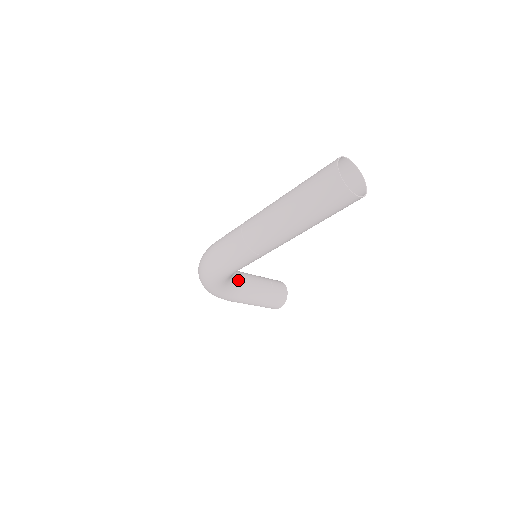
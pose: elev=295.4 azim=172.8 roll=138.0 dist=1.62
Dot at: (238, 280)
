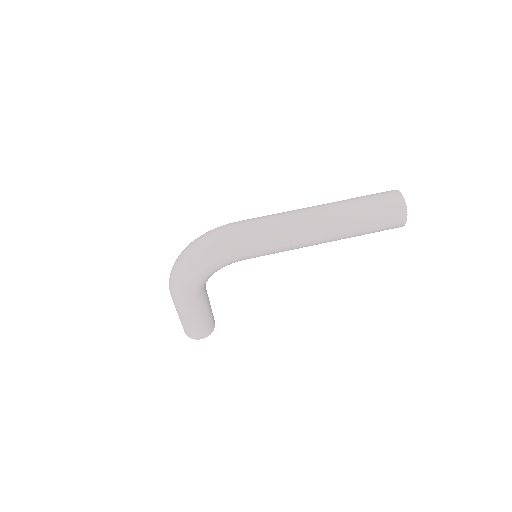
Dot at: occluded
